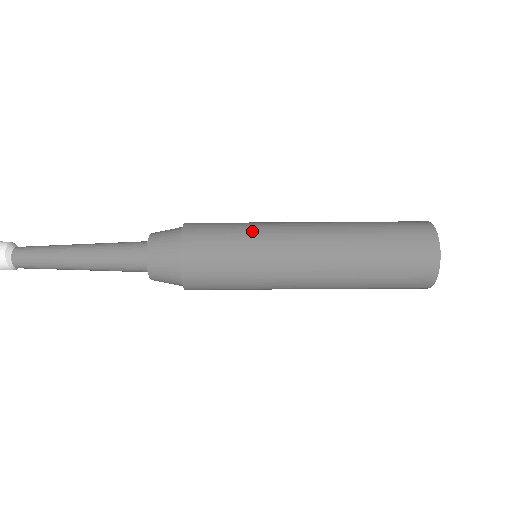
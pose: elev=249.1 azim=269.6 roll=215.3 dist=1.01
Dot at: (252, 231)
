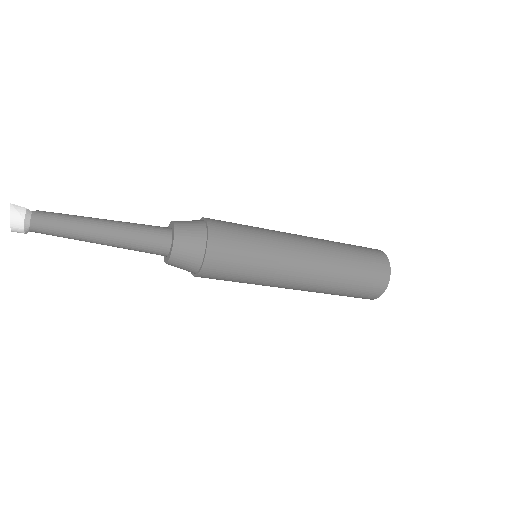
Dot at: (264, 262)
